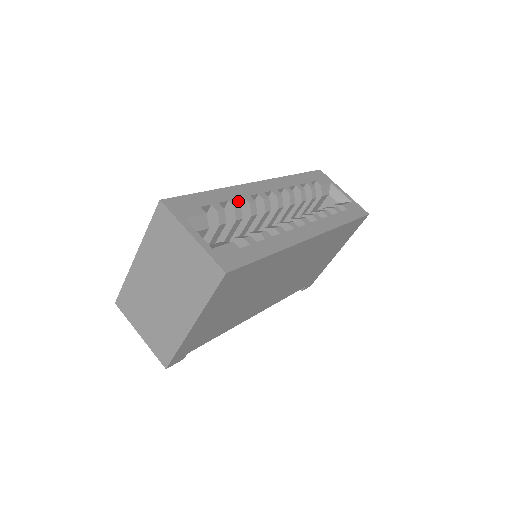
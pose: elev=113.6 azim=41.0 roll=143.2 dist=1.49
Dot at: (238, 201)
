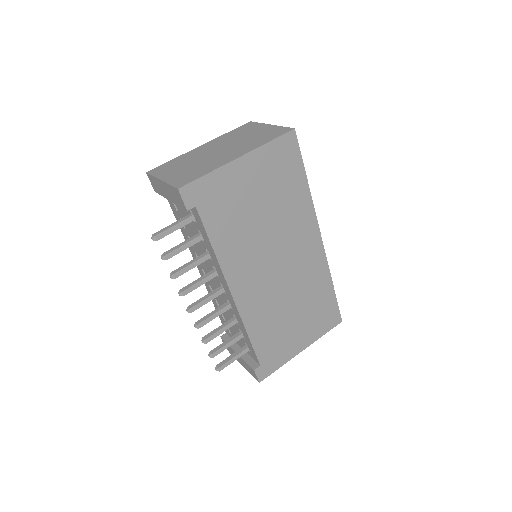
Dot at: occluded
